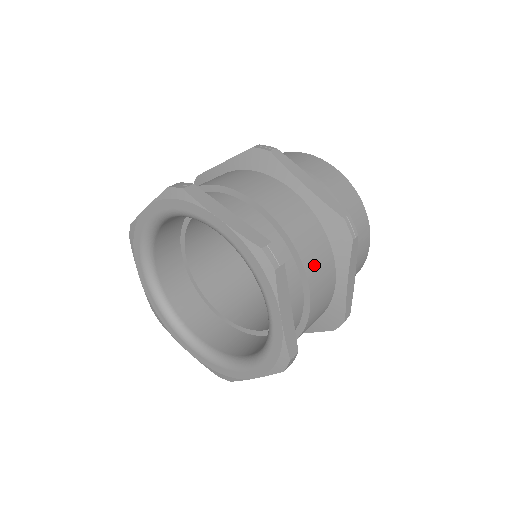
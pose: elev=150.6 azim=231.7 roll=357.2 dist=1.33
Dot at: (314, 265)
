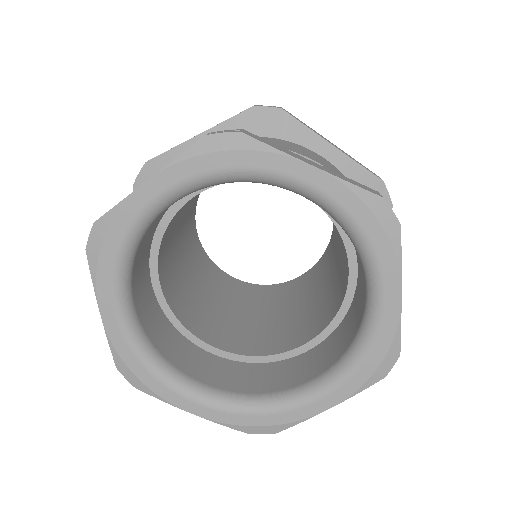
Dot at: occluded
